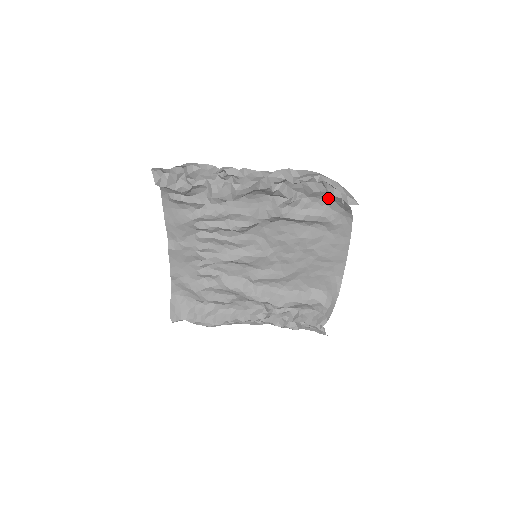
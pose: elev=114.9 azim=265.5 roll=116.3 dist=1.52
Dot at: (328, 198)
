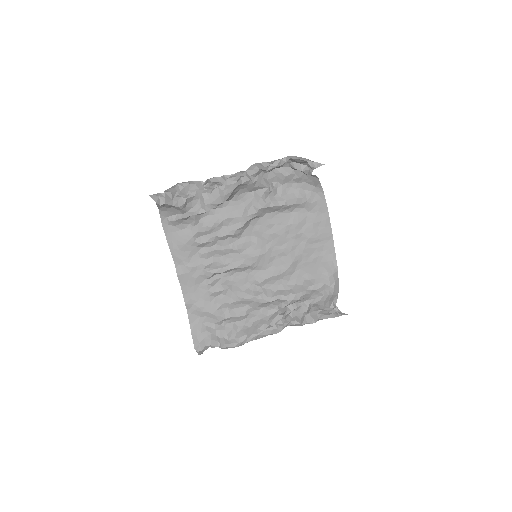
Dot at: (298, 179)
